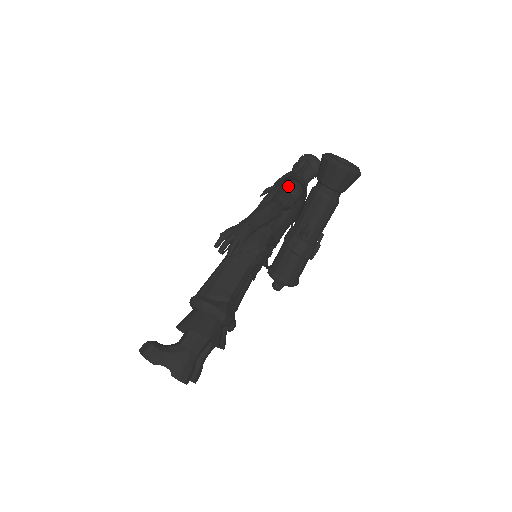
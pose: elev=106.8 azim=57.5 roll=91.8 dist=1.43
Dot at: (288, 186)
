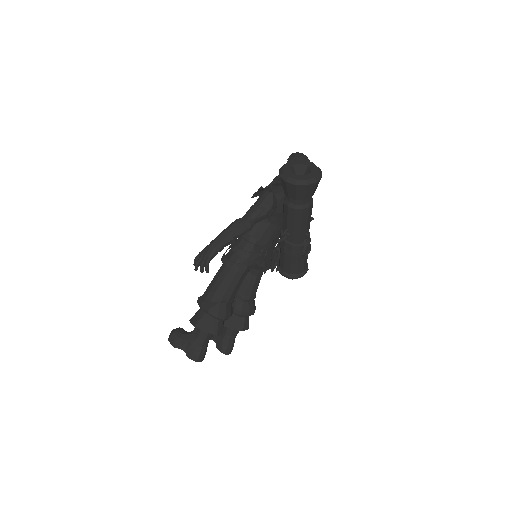
Dot at: (262, 197)
